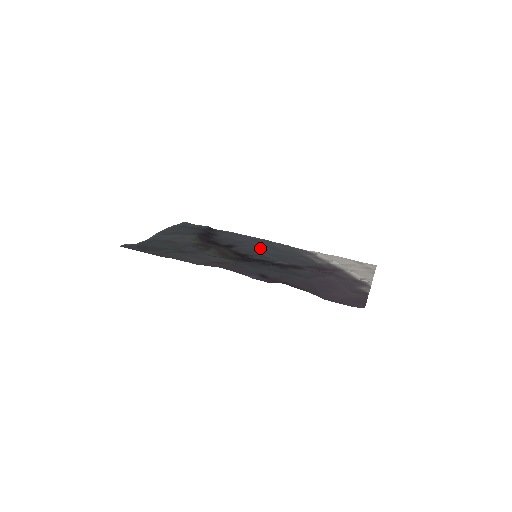
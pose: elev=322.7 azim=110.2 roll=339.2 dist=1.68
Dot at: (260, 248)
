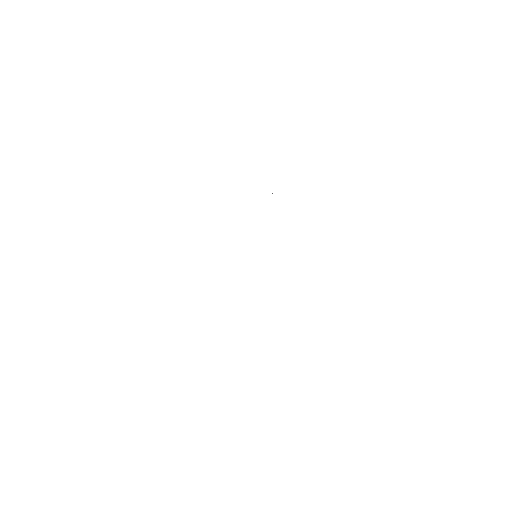
Dot at: occluded
